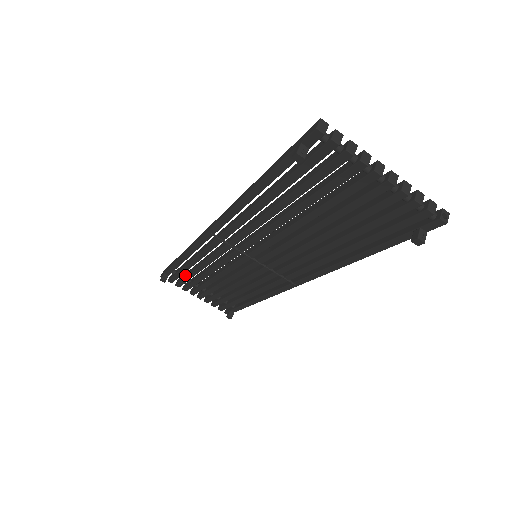
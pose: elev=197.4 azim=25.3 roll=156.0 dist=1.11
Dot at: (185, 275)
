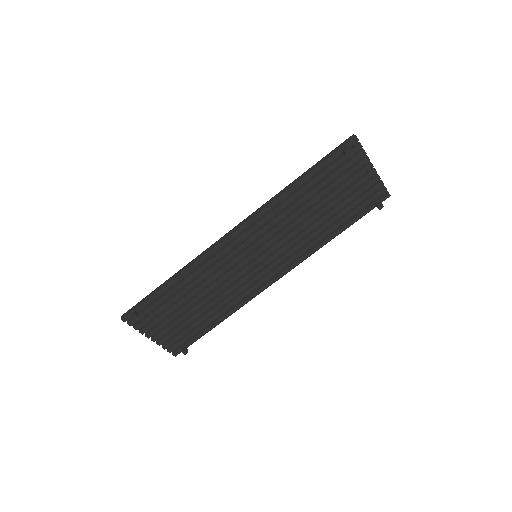
Dot at: (158, 307)
